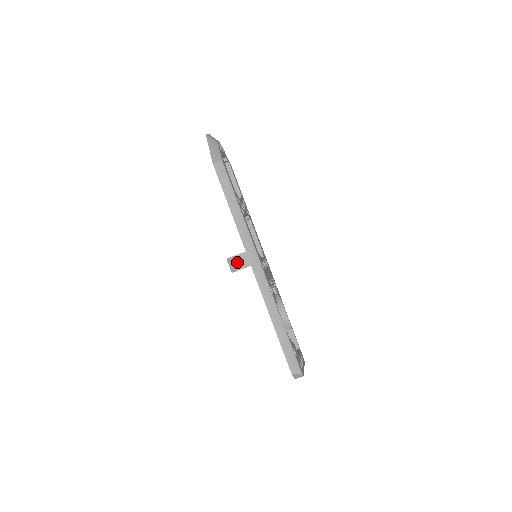
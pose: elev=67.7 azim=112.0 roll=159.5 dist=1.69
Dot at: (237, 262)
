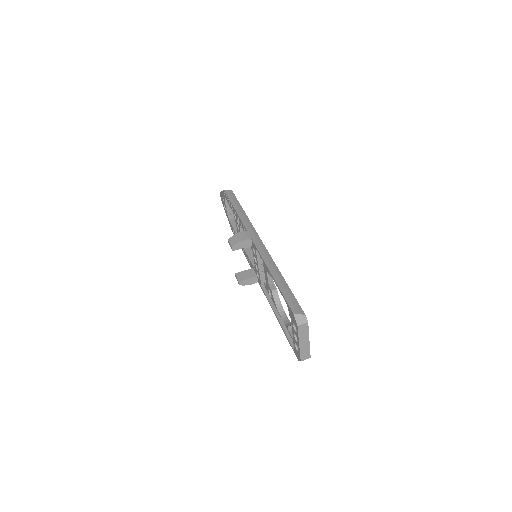
Dot at: (238, 237)
